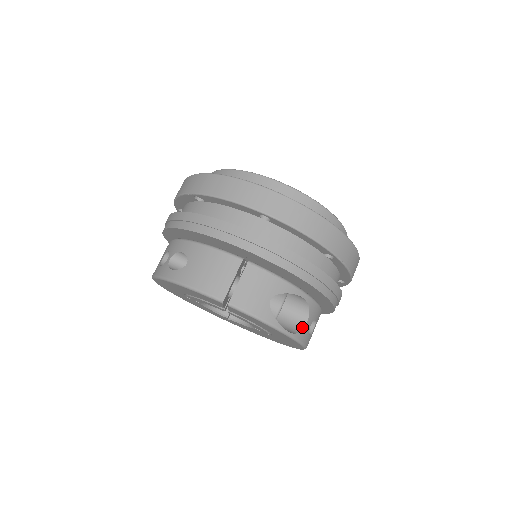
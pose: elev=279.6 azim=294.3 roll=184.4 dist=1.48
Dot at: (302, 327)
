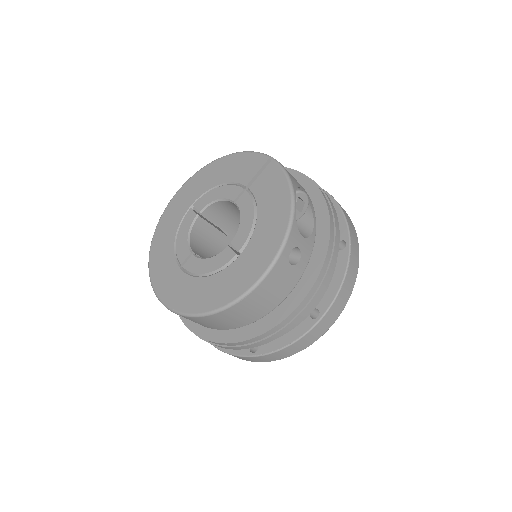
Dot at: (298, 231)
